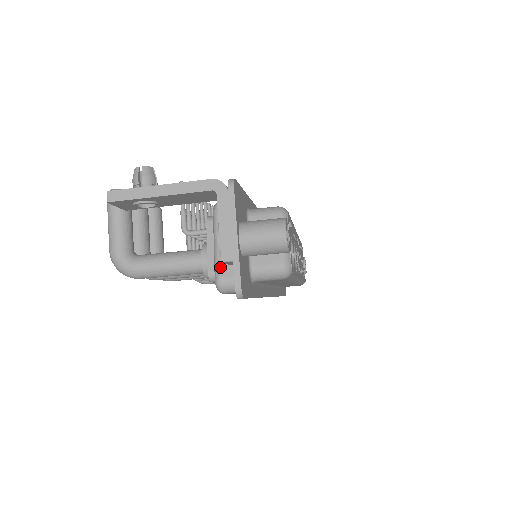
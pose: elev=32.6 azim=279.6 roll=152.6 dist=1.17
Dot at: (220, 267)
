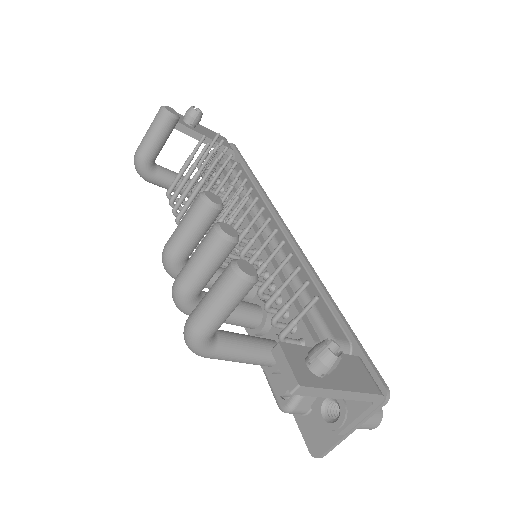
Dot at: (301, 402)
